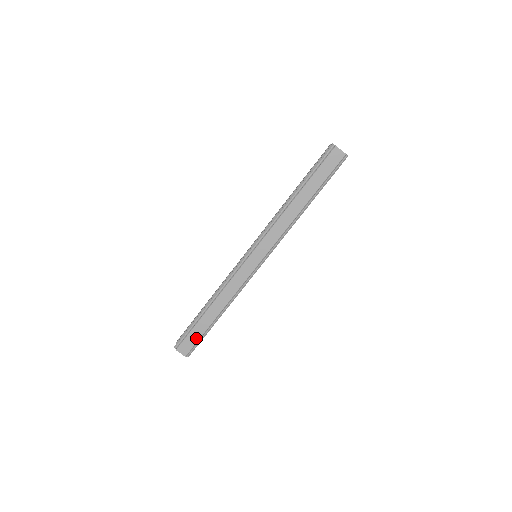
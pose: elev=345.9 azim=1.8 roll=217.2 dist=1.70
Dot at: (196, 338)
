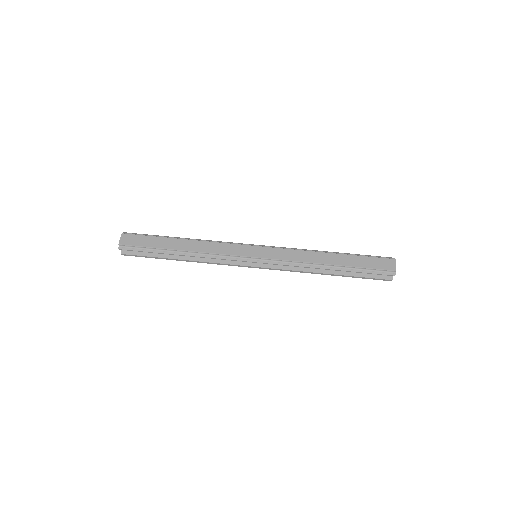
Dot at: (145, 244)
